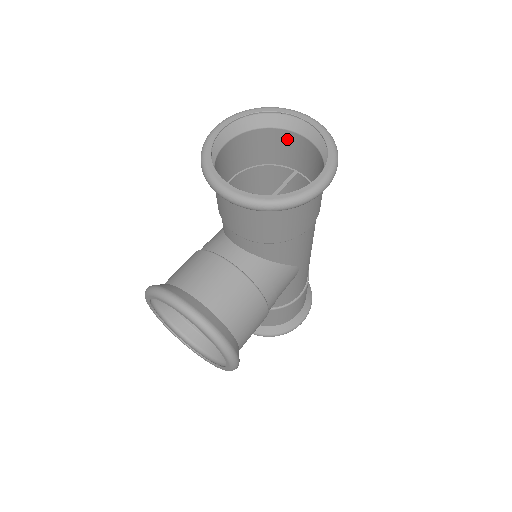
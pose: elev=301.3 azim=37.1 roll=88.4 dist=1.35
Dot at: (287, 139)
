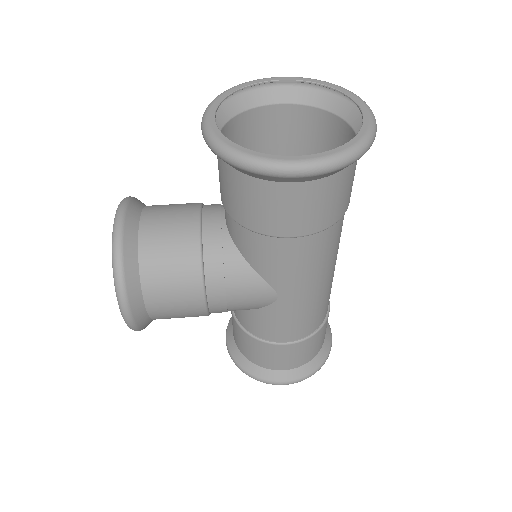
Dot at: (347, 138)
